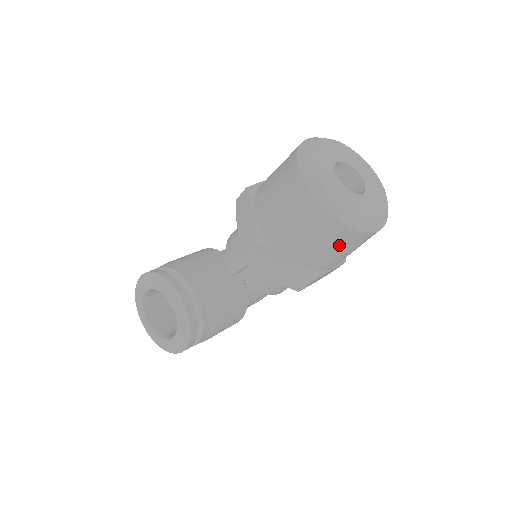
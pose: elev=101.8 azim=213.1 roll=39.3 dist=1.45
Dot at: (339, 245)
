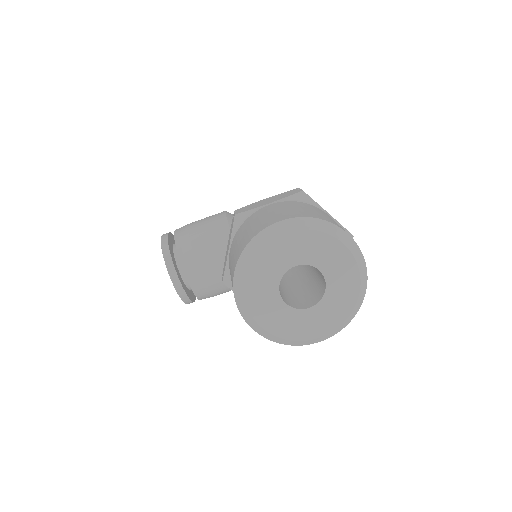
Dot at: occluded
